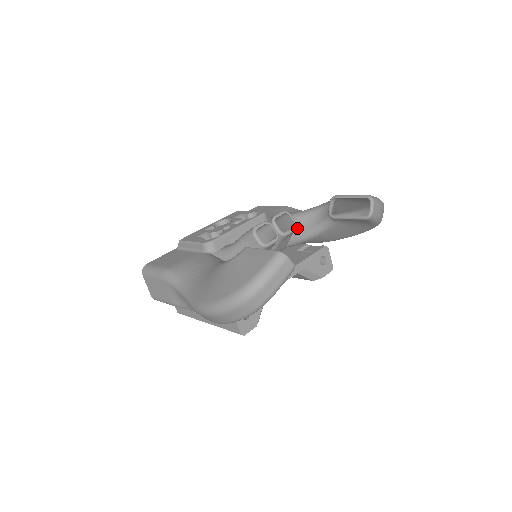
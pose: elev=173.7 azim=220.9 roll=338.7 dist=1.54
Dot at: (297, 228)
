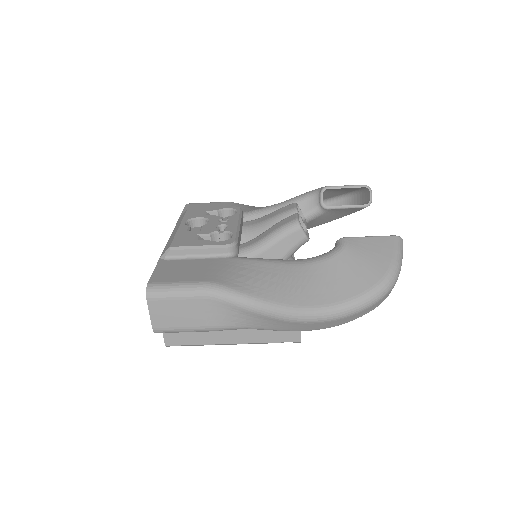
Dot at: occluded
